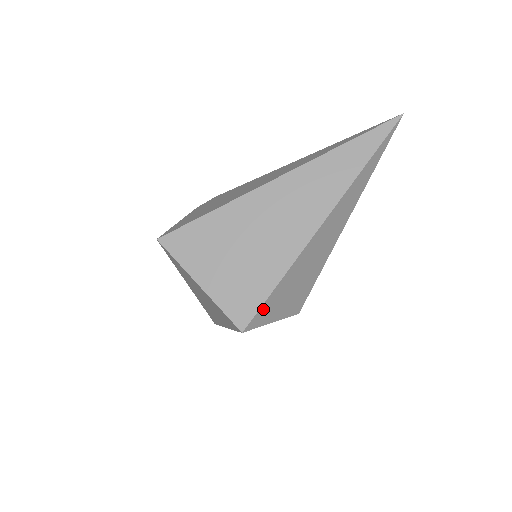
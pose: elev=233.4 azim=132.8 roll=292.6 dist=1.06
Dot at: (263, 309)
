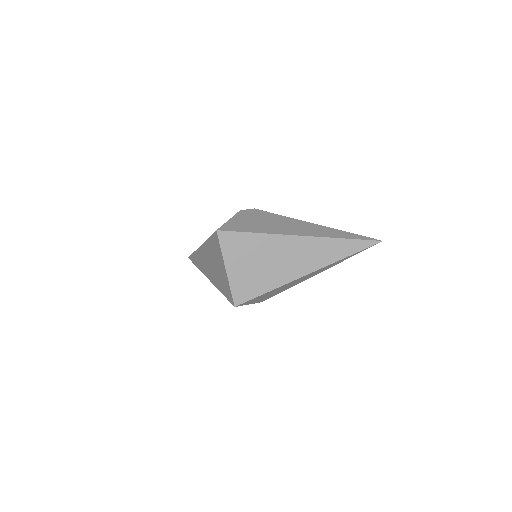
Dot at: (252, 300)
